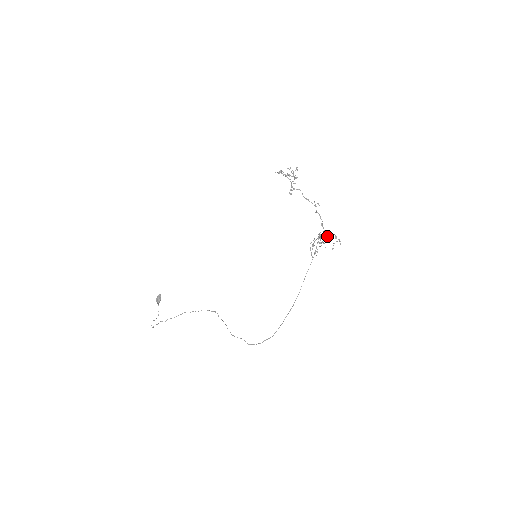
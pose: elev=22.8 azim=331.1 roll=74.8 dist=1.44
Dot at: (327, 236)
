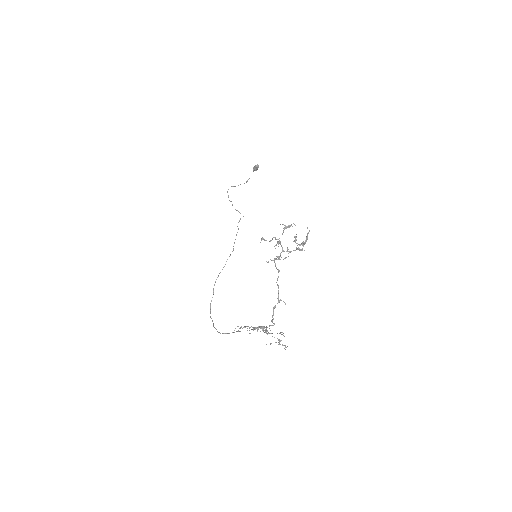
Dot at: (268, 333)
